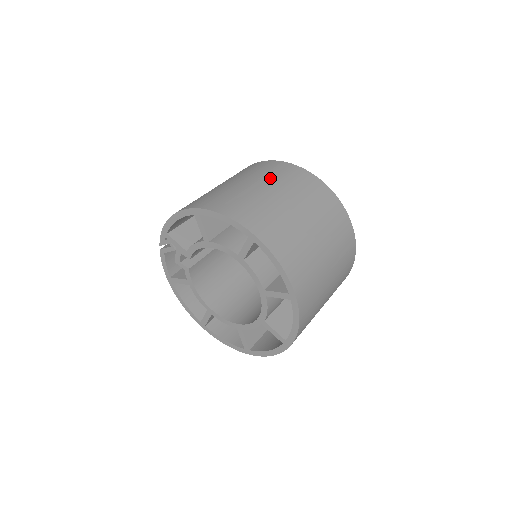
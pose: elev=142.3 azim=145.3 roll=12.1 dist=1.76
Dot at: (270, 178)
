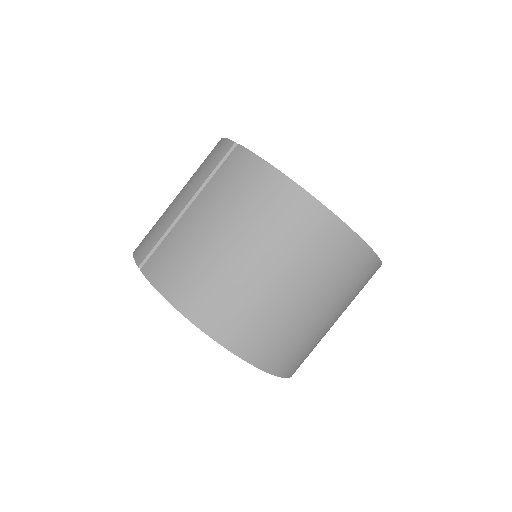
Dot at: (325, 282)
